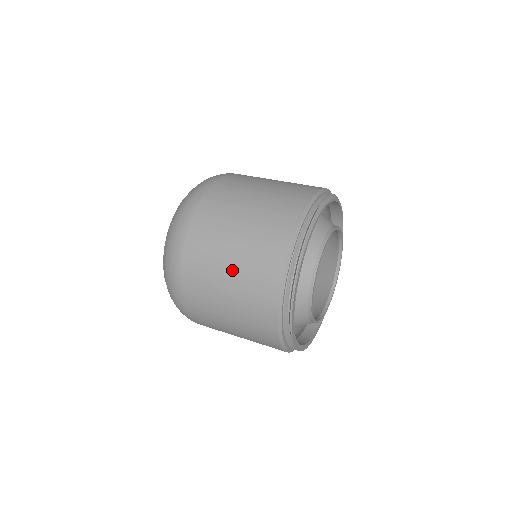
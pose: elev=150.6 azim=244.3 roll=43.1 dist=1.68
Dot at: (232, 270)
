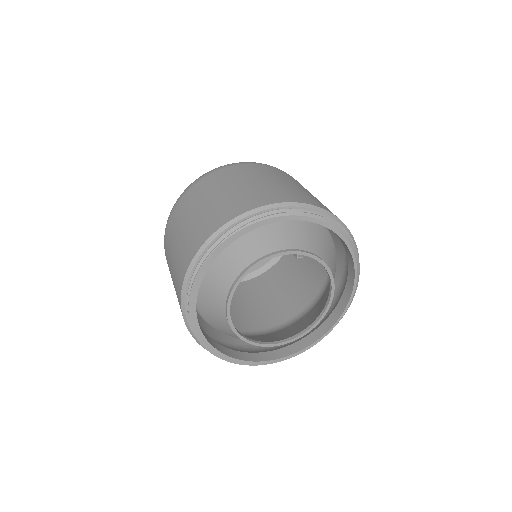
Dot at: (227, 191)
